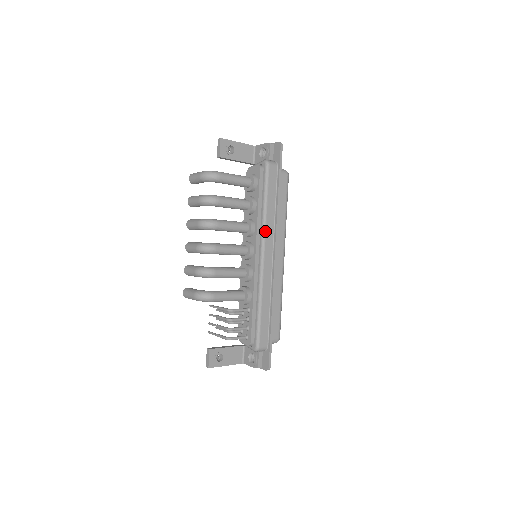
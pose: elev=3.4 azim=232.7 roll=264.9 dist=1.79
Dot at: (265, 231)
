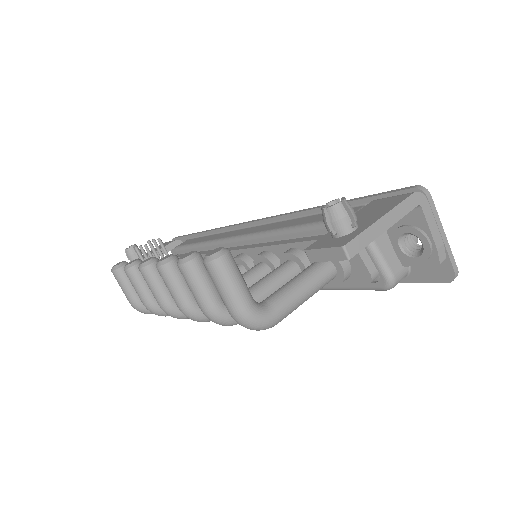
Dot at: occluded
